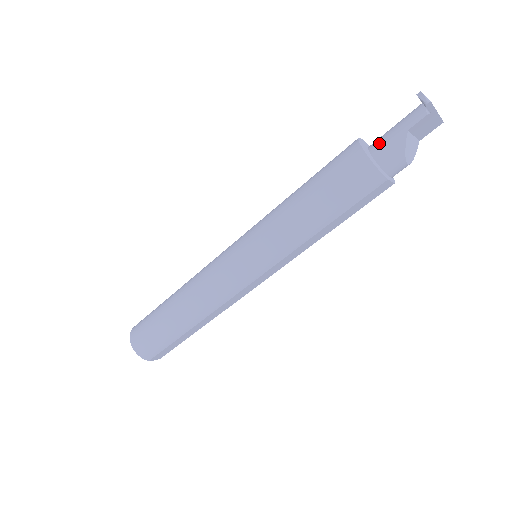
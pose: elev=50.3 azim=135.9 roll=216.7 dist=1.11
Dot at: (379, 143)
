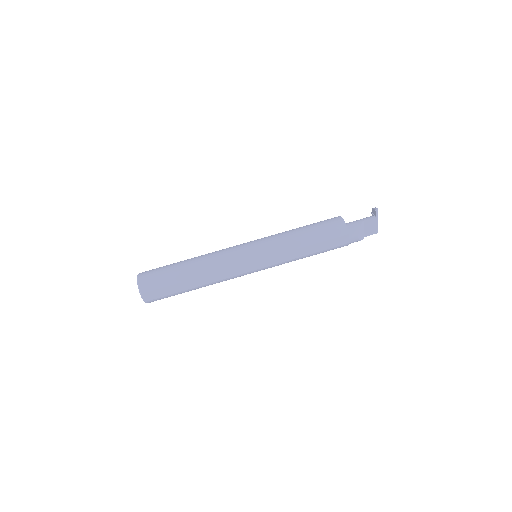
Dot at: (348, 223)
